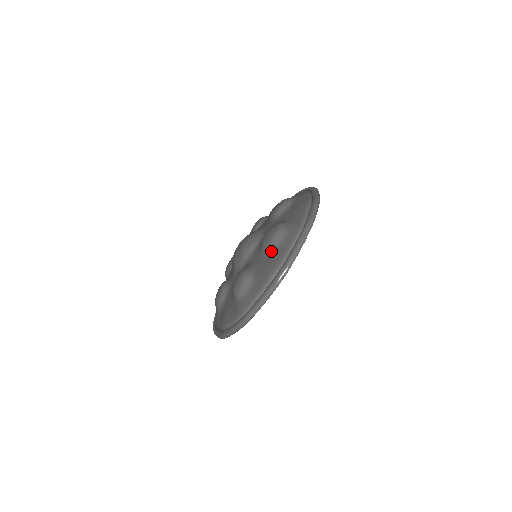
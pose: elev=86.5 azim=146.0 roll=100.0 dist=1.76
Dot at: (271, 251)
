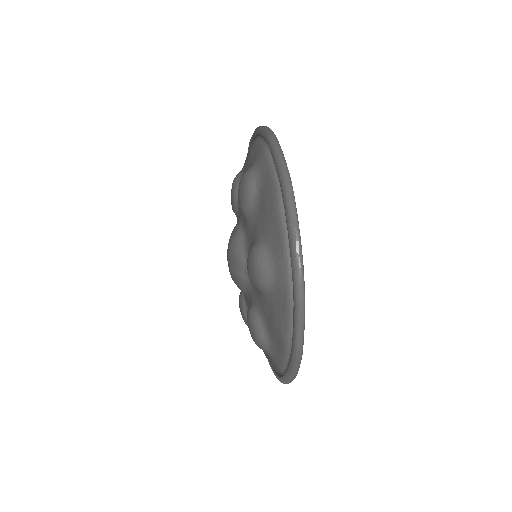
Dot at: (257, 198)
